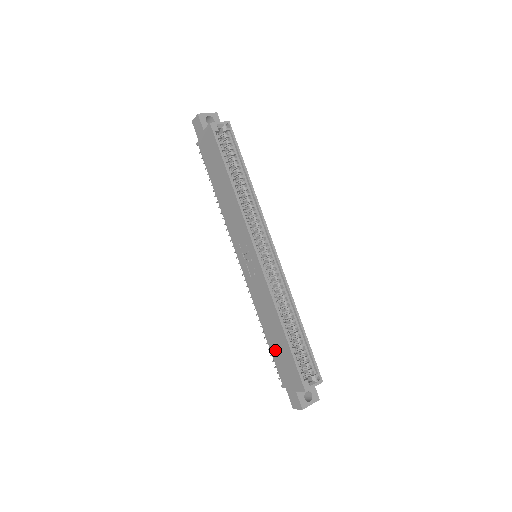
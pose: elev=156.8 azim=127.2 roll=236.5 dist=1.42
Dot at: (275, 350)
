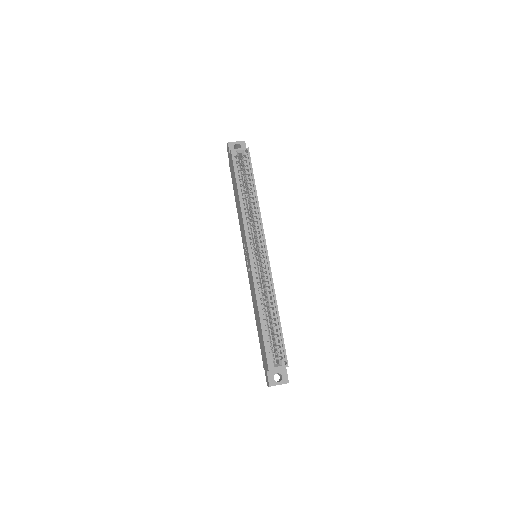
Dot at: (259, 334)
